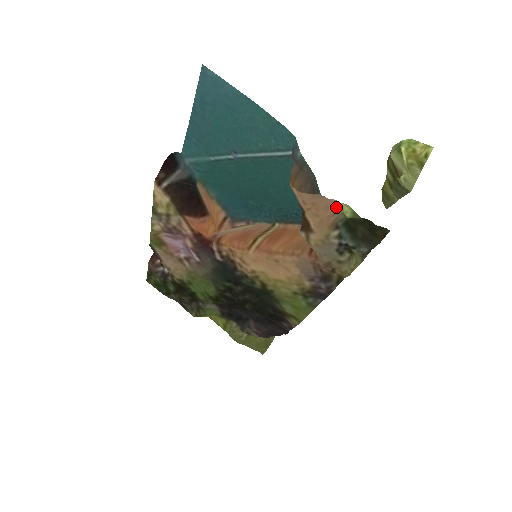
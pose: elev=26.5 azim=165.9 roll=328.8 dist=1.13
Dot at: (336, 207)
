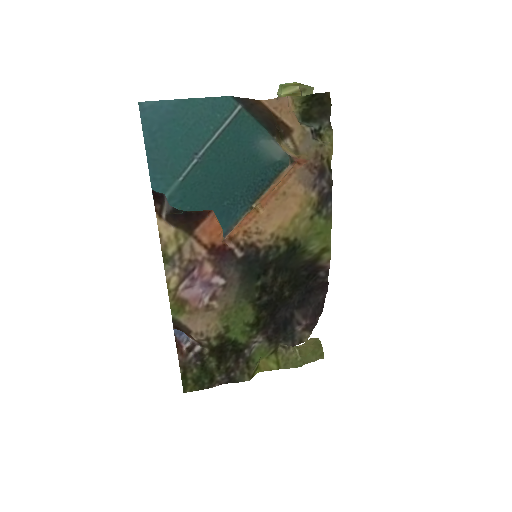
Dot at: (292, 105)
